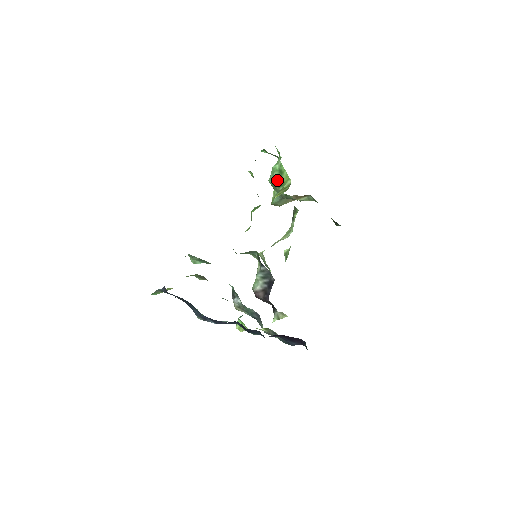
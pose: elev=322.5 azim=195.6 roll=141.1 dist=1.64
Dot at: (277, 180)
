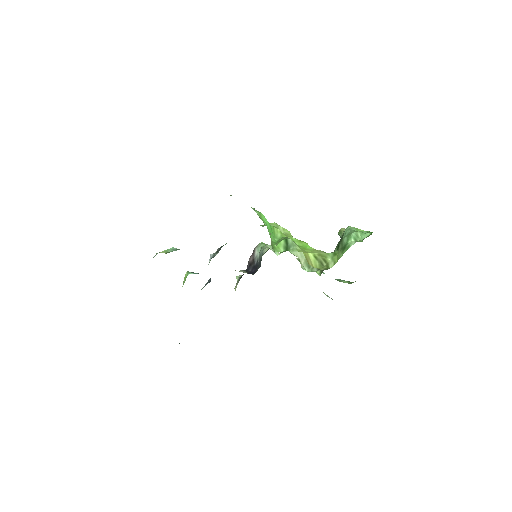
Dot at: (341, 243)
